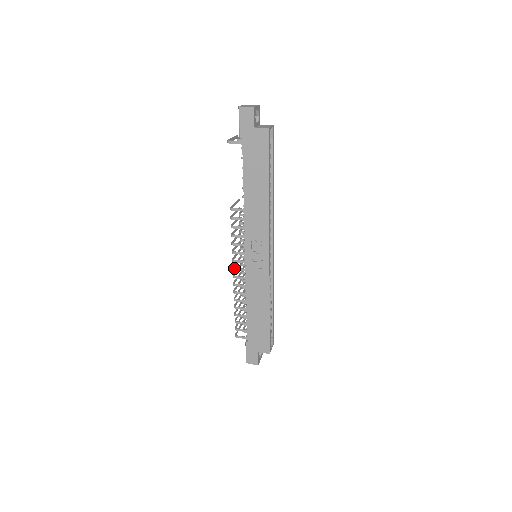
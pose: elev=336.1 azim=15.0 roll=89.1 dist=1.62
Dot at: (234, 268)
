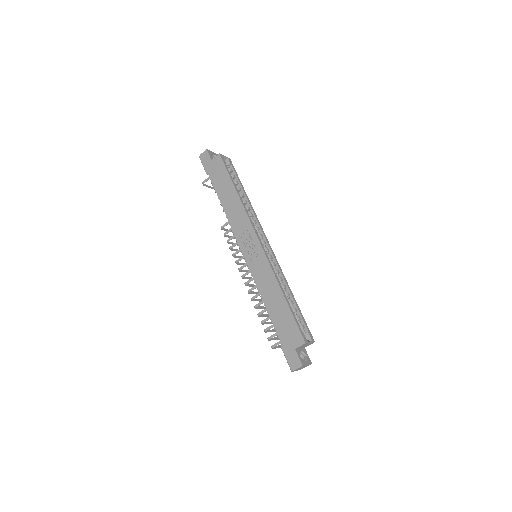
Dot at: (242, 275)
